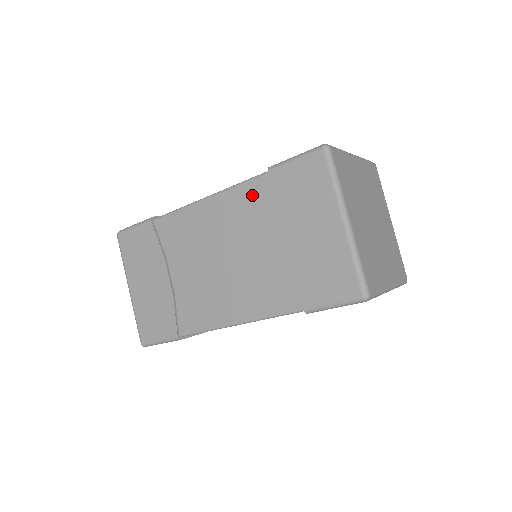
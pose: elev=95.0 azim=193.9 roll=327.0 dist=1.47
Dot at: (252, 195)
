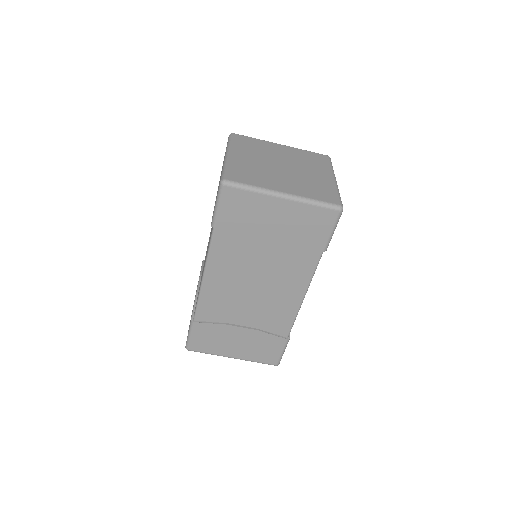
Dot at: occluded
